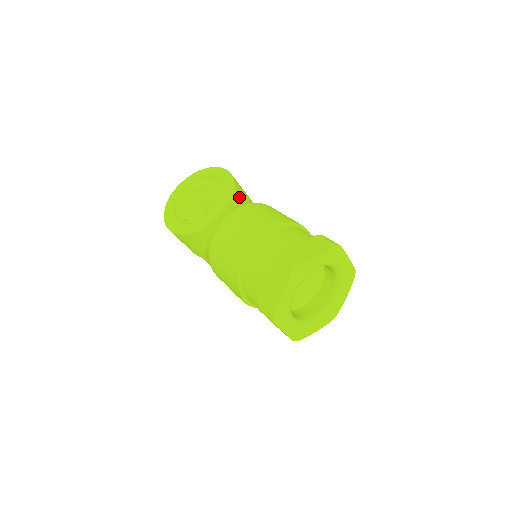
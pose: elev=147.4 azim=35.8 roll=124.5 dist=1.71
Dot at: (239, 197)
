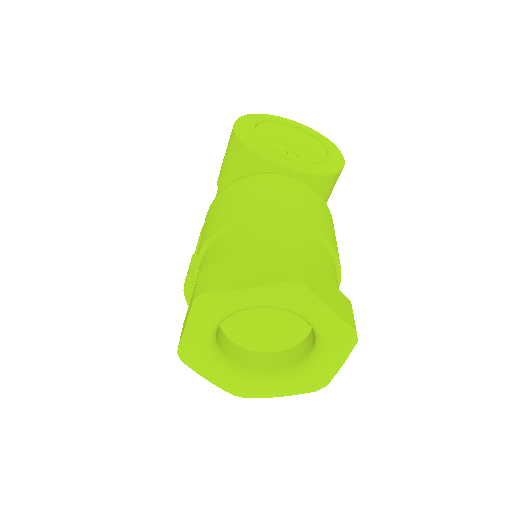
Dot at: (324, 188)
